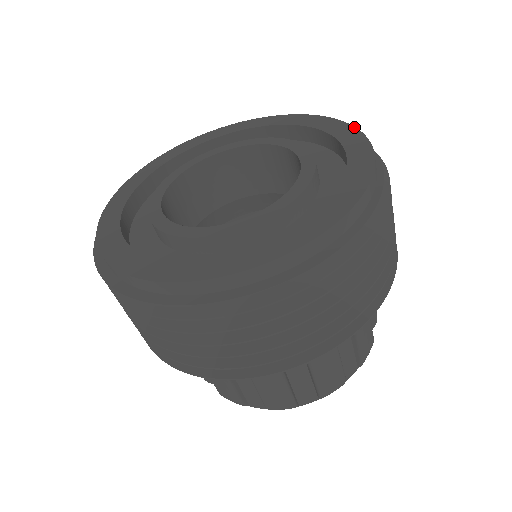
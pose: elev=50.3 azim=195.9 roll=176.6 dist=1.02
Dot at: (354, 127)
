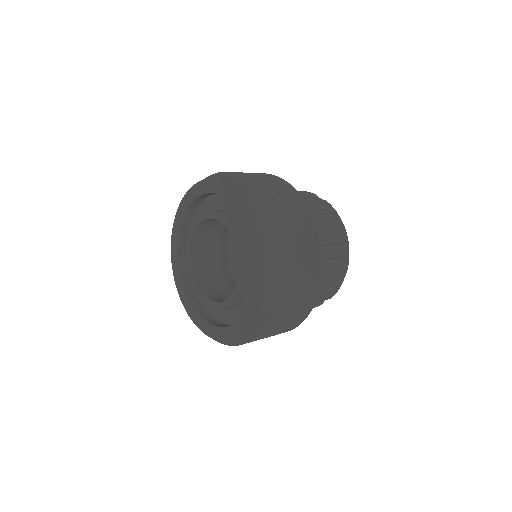
Dot at: (225, 182)
